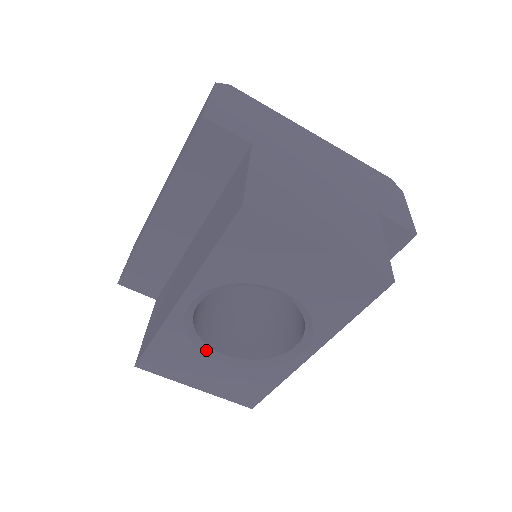
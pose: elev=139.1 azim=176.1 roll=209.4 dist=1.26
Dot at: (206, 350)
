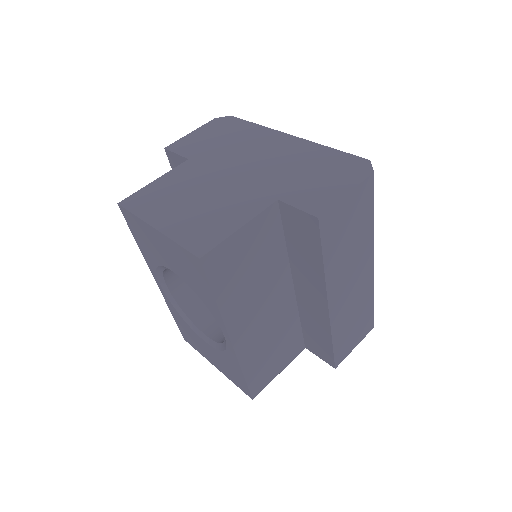
Dot at: (195, 329)
